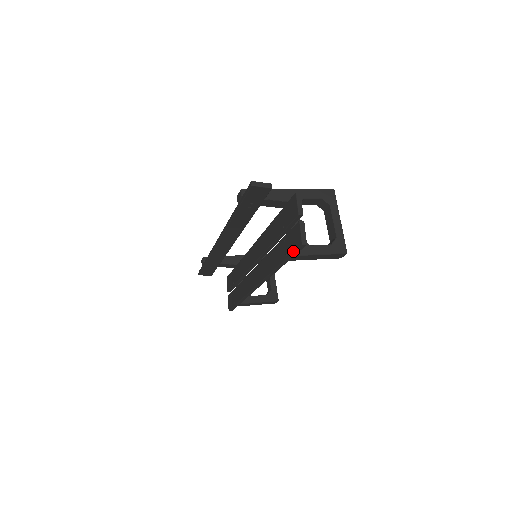
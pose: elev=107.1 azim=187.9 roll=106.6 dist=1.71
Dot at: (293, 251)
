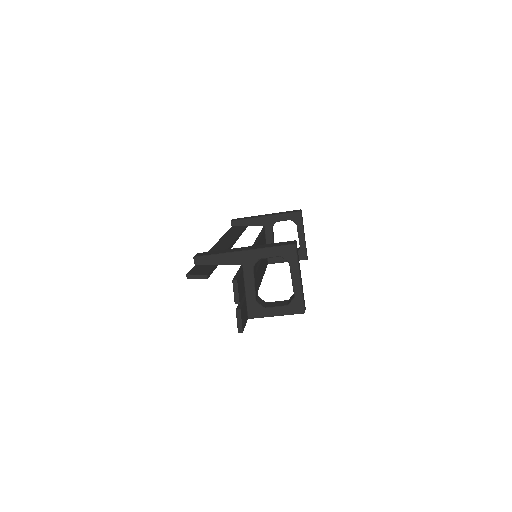
Dot at: occluded
